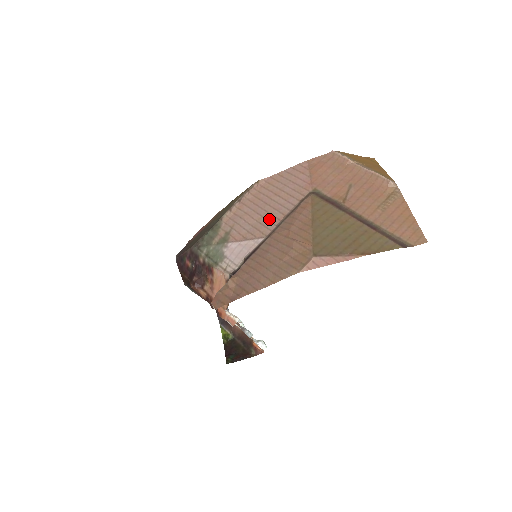
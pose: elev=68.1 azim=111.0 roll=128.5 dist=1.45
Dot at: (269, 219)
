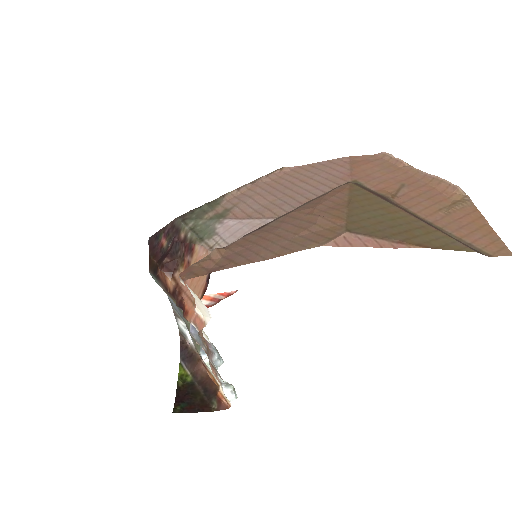
Dot at: (287, 201)
